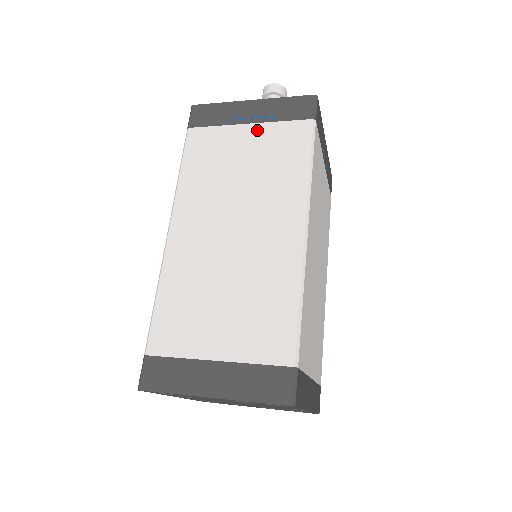
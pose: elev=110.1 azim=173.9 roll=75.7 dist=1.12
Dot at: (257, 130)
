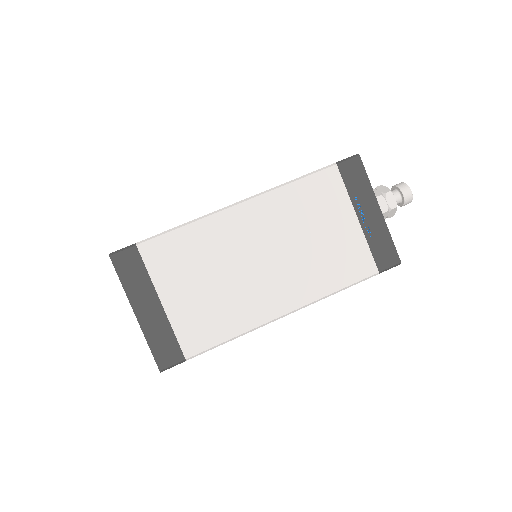
Dot at: (355, 230)
